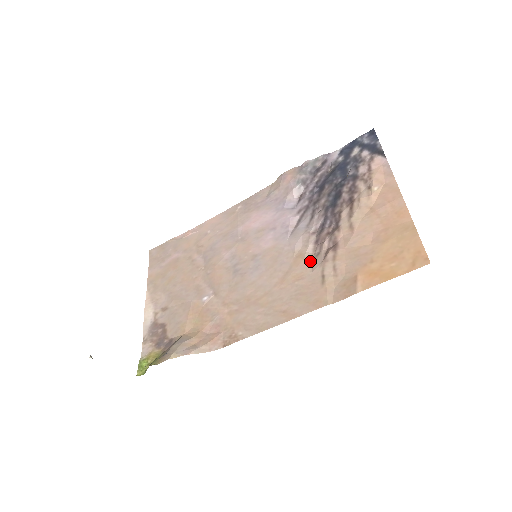
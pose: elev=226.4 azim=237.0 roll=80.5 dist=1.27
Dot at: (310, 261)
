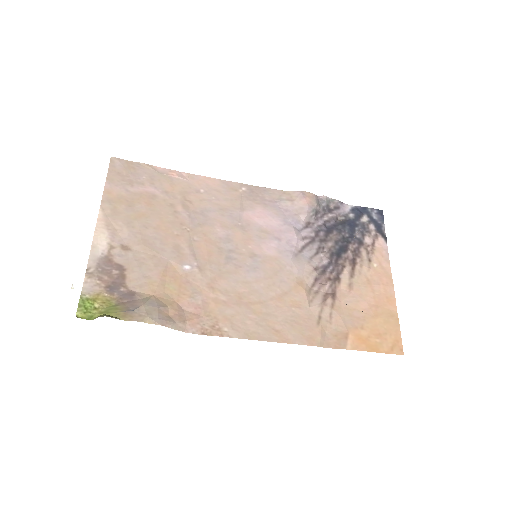
Dot at: (309, 295)
